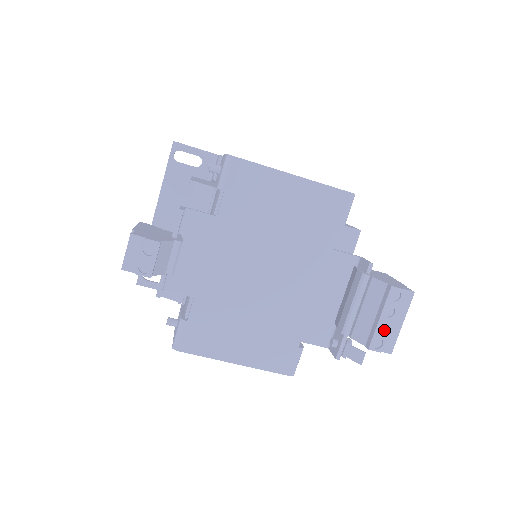
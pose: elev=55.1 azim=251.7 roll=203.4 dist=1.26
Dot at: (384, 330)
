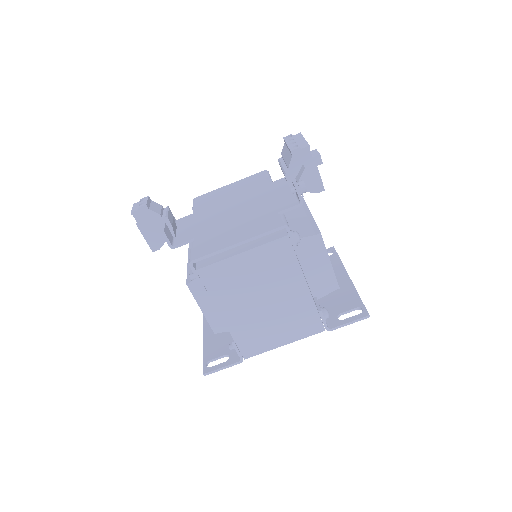
Dot at: occluded
